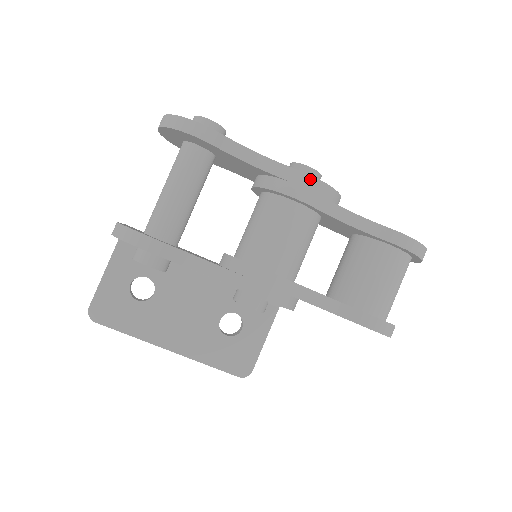
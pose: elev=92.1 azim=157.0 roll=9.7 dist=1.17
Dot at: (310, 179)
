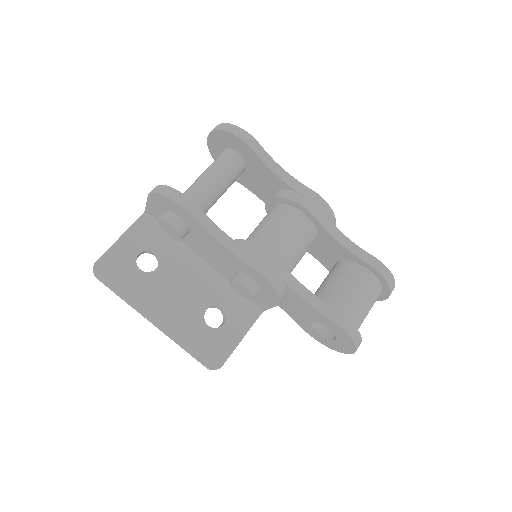
Dot at: (318, 197)
